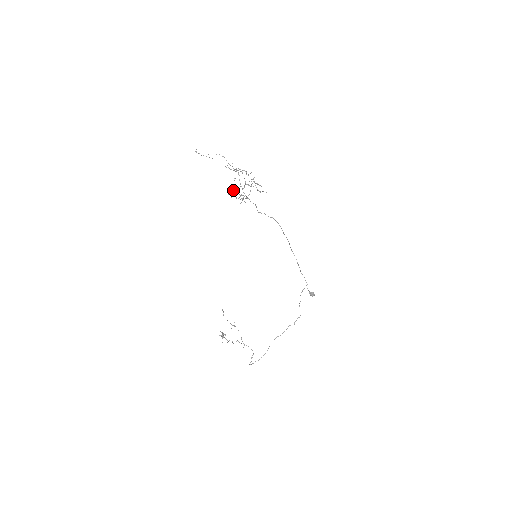
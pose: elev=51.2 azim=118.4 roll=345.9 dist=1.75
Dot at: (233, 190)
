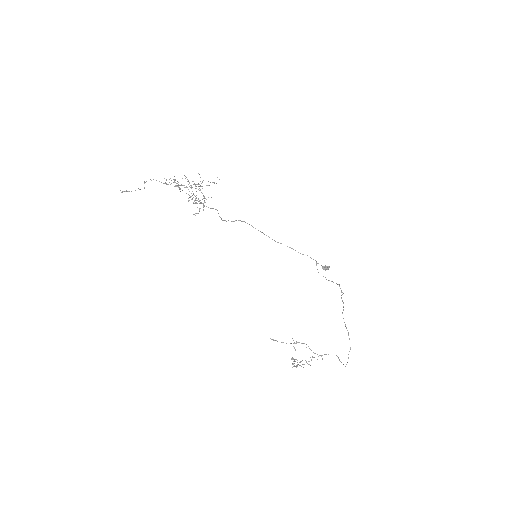
Dot at: (191, 188)
